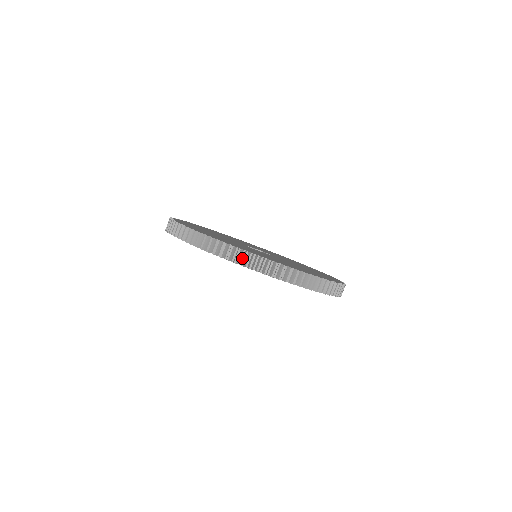
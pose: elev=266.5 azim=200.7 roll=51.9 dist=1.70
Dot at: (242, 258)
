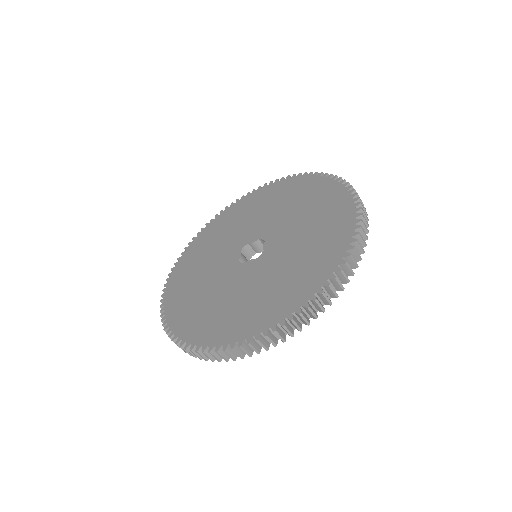
Dot at: (327, 293)
